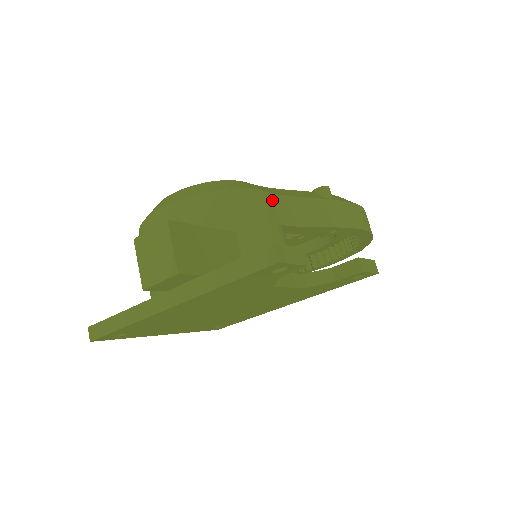
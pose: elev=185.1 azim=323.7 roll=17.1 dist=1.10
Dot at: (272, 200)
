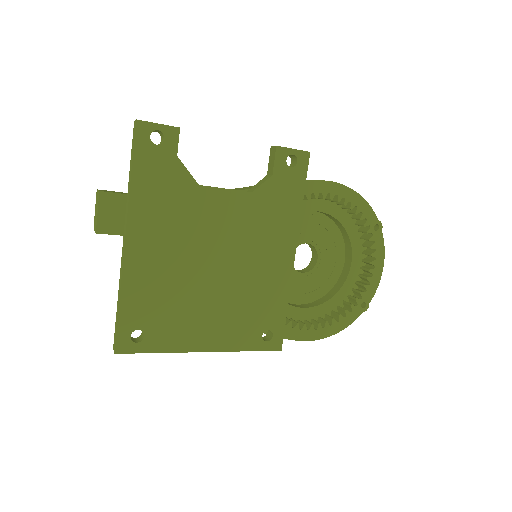
Dot at: occluded
